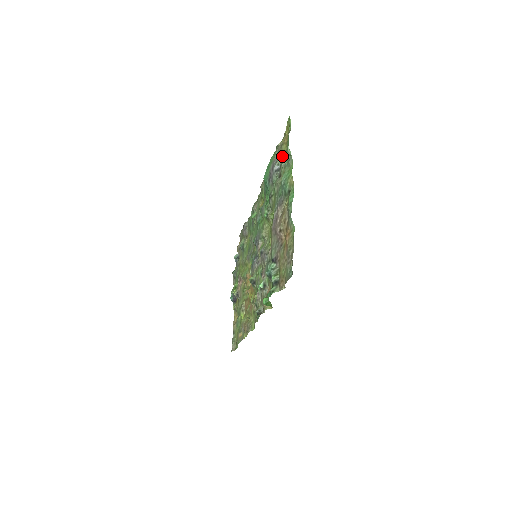
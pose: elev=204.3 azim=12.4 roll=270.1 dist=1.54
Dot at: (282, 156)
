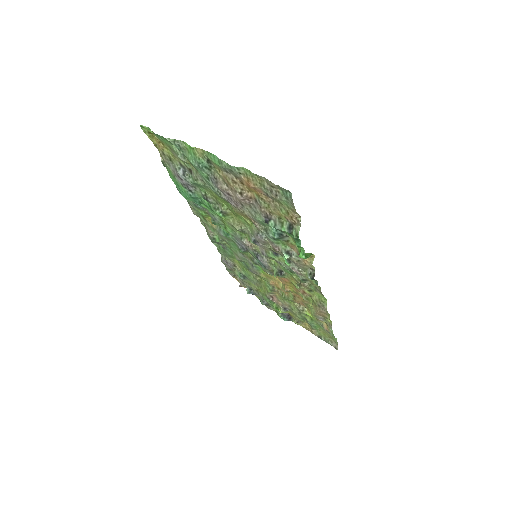
Dot at: (173, 159)
